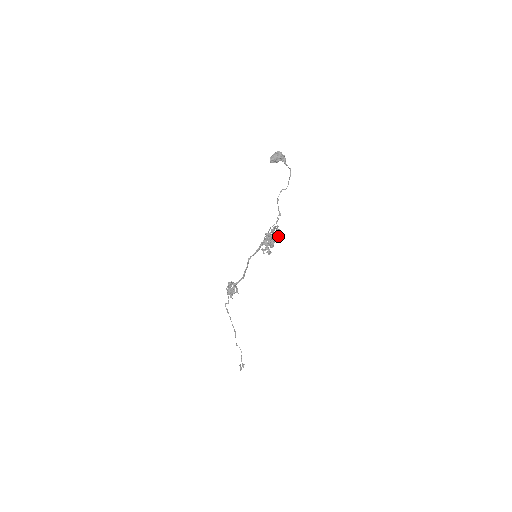
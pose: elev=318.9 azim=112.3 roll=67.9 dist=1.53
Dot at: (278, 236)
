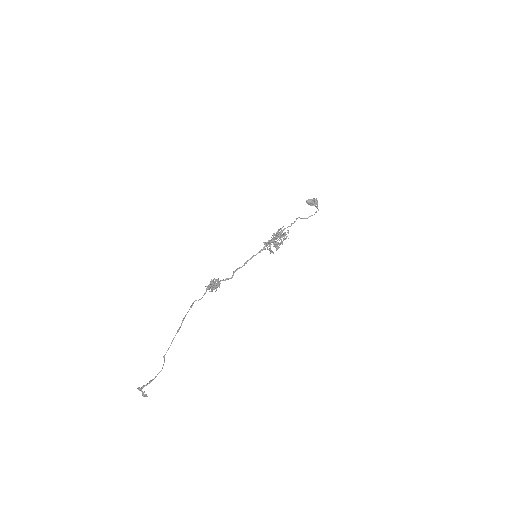
Dot at: (284, 232)
